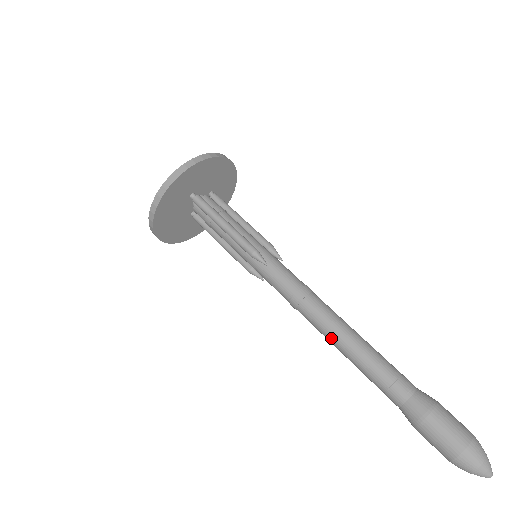
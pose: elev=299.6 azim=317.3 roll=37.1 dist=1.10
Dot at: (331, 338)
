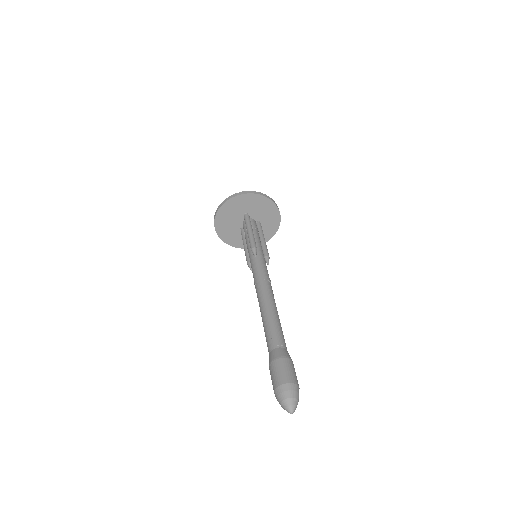
Dot at: (261, 305)
